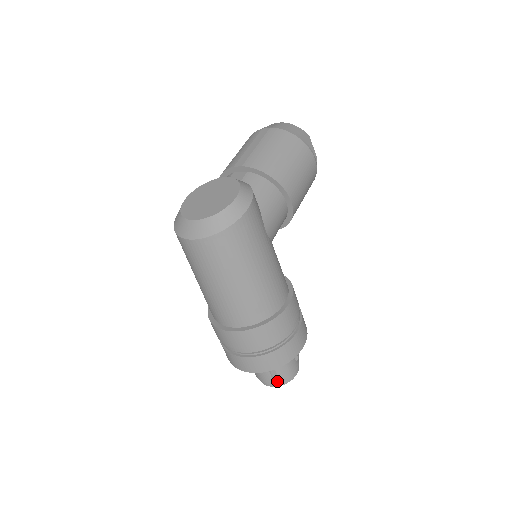
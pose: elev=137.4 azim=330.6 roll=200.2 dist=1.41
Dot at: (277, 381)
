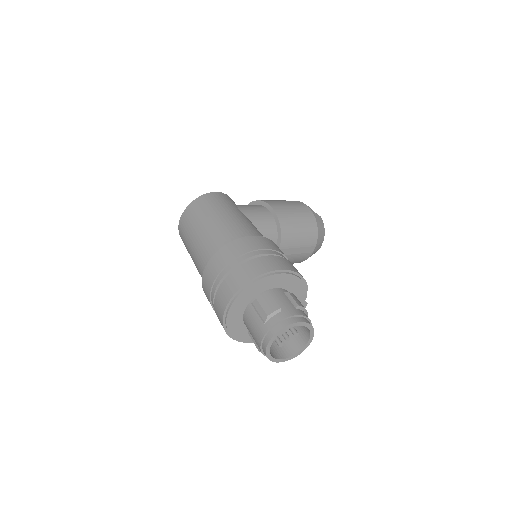
Dot at: (270, 325)
